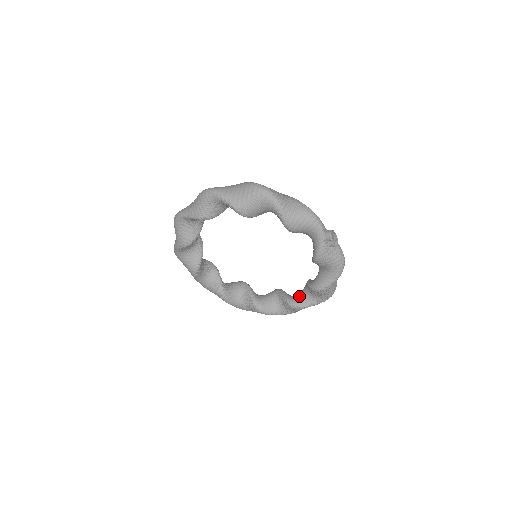
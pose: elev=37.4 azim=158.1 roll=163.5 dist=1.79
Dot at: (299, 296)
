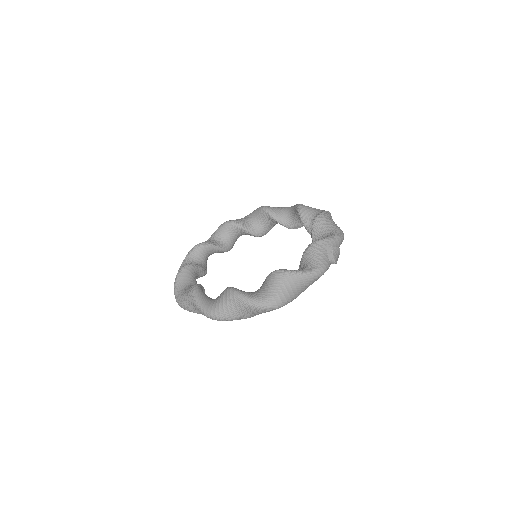
Dot at: (296, 223)
